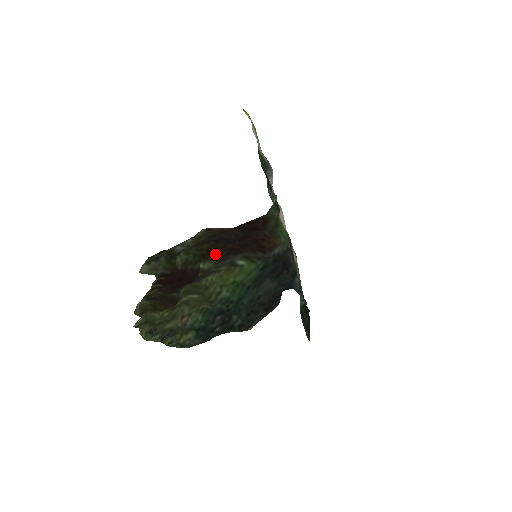
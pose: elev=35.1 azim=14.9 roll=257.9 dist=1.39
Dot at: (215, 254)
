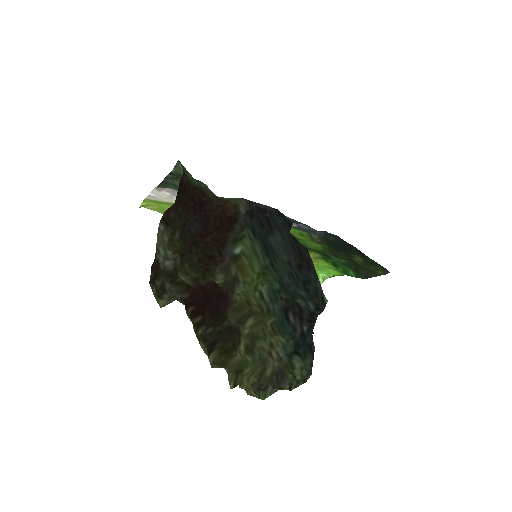
Dot at: (210, 260)
